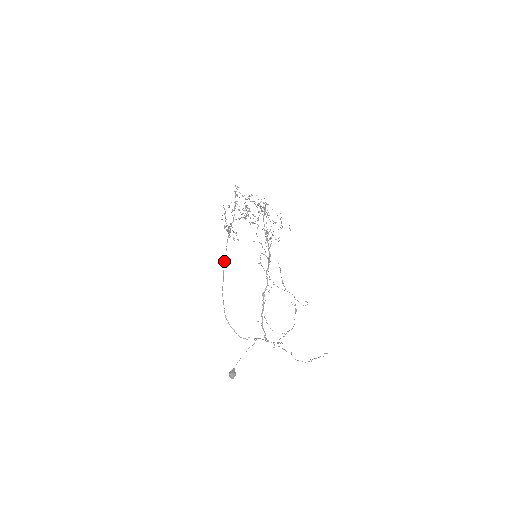
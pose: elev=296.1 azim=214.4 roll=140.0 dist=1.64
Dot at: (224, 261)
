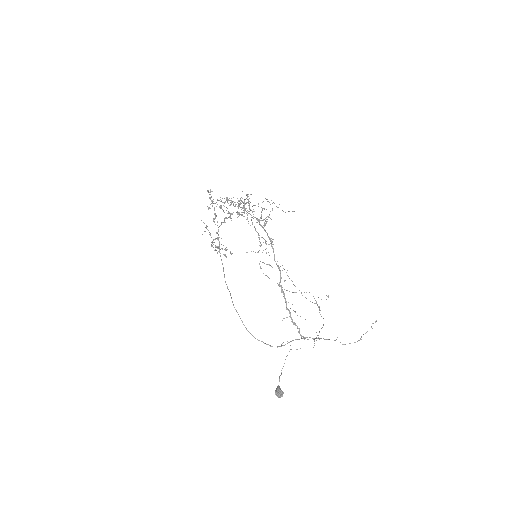
Dot at: (224, 275)
